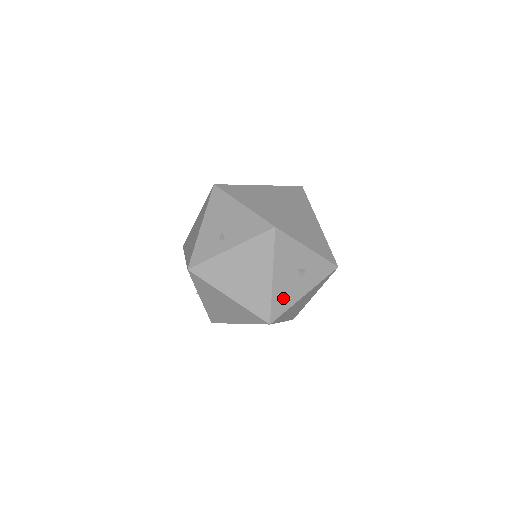
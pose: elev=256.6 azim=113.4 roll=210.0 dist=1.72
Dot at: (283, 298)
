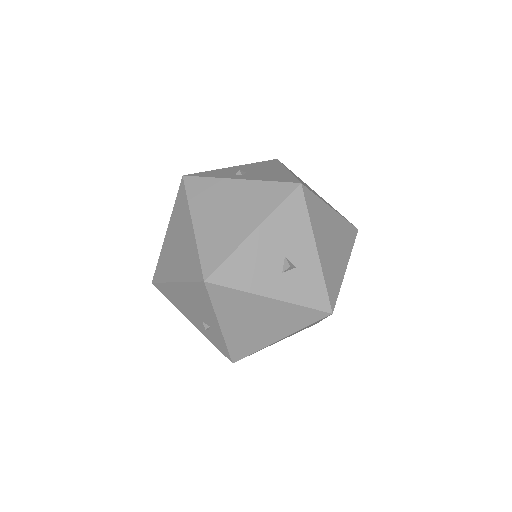
Dot at: (244, 269)
